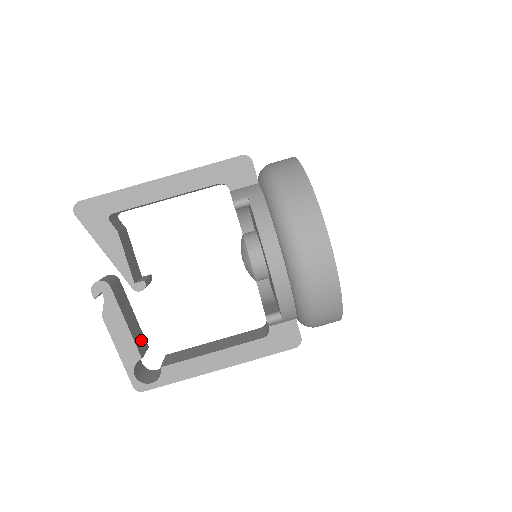
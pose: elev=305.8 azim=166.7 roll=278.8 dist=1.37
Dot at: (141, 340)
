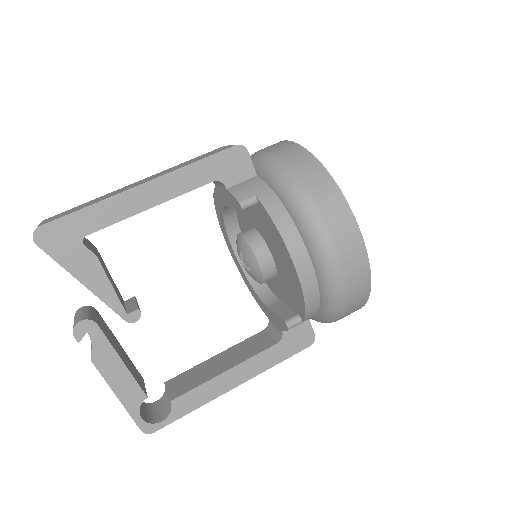
Dot at: (137, 375)
